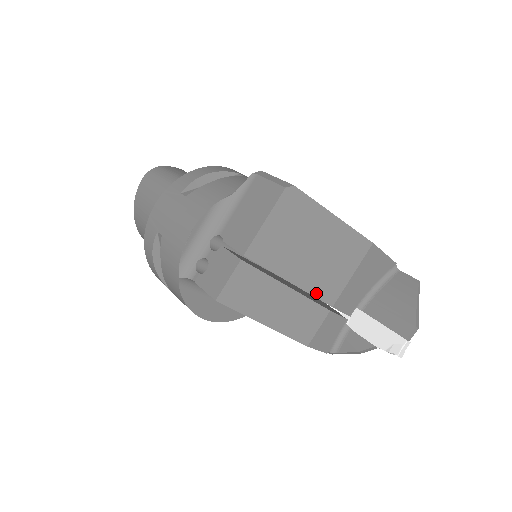
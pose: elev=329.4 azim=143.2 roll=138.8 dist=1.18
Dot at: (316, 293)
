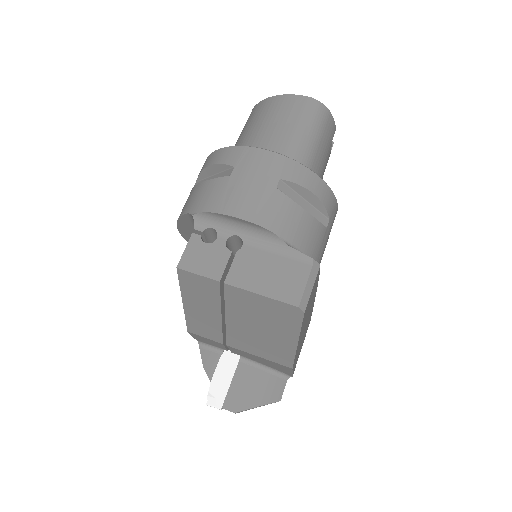
Dot at: (230, 334)
